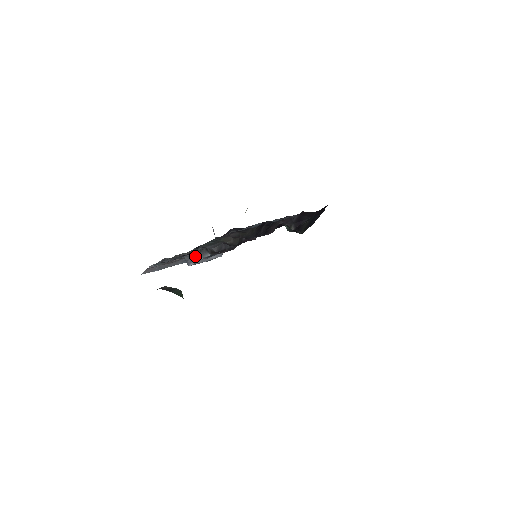
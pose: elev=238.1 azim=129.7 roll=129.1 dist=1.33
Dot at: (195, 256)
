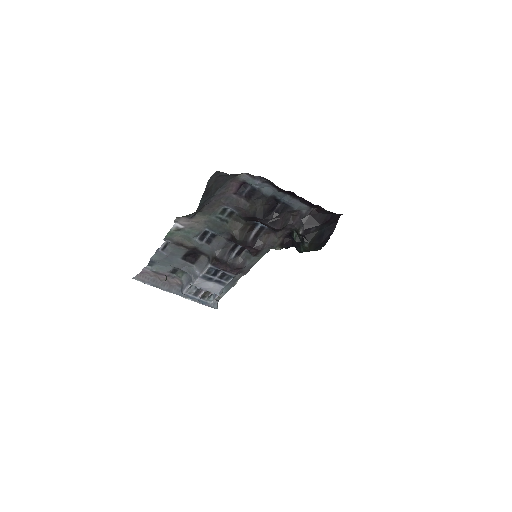
Dot at: (194, 272)
